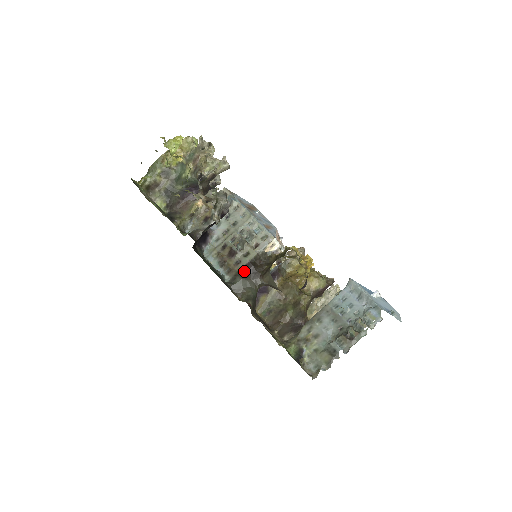
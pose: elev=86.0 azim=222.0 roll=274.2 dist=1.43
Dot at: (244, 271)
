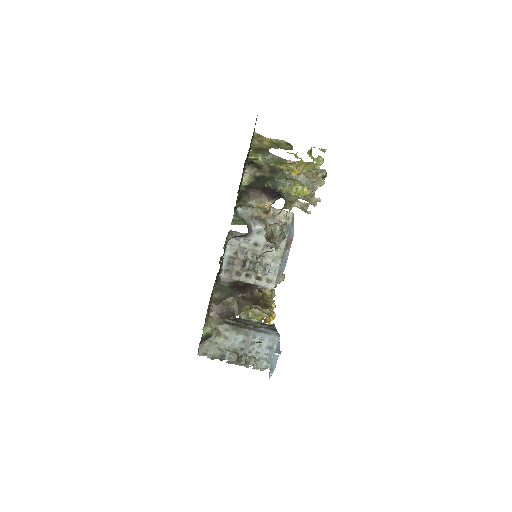
Dot at: (235, 284)
